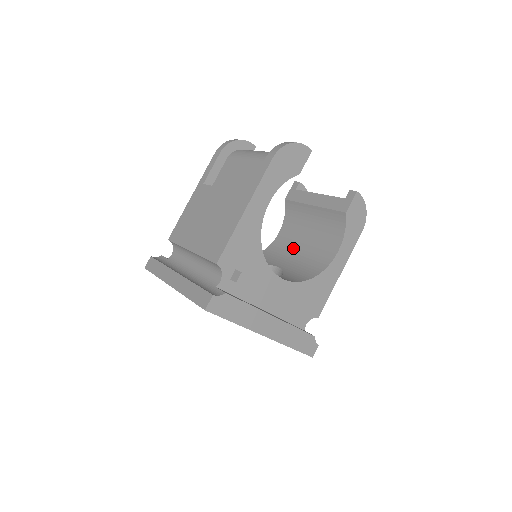
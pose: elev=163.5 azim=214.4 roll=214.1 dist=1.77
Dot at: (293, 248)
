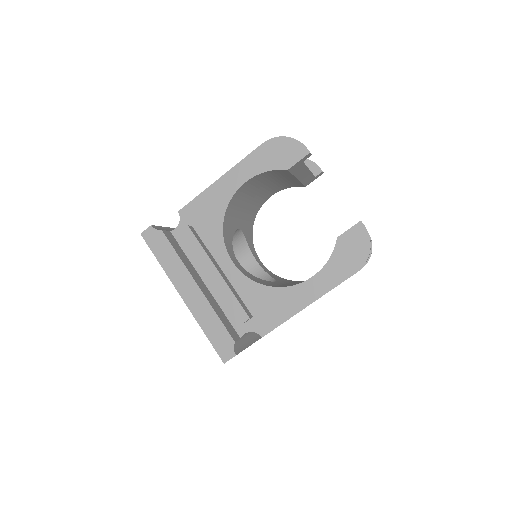
Dot at: occluded
